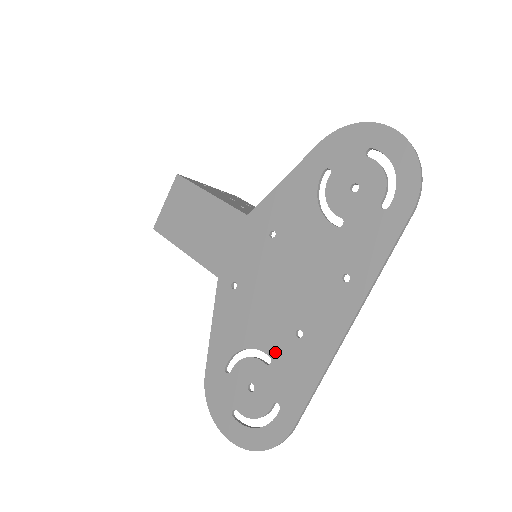
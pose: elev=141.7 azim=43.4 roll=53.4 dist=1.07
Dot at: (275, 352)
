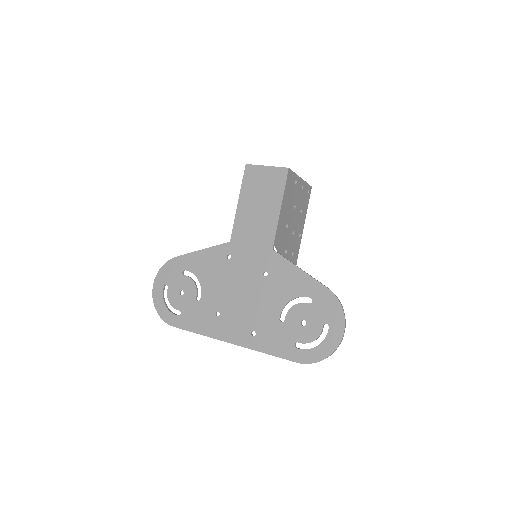
Dot at: (204, 302)
